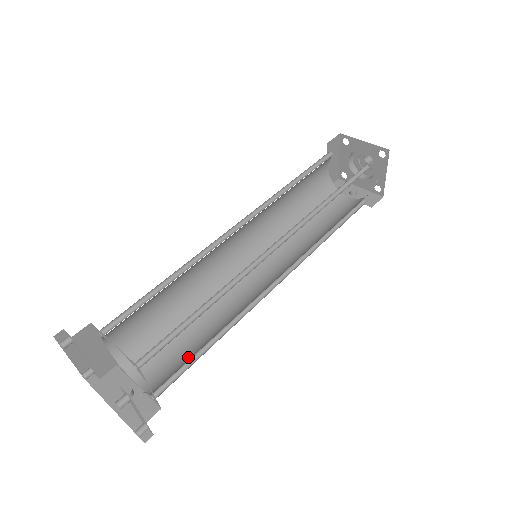
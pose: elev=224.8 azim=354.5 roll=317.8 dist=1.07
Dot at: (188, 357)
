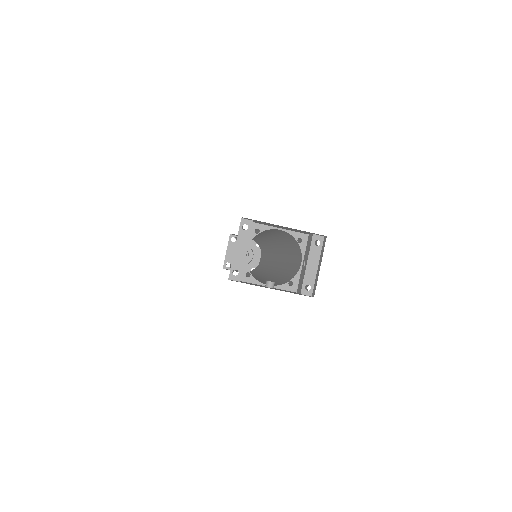
Dot at: (278, 280)
